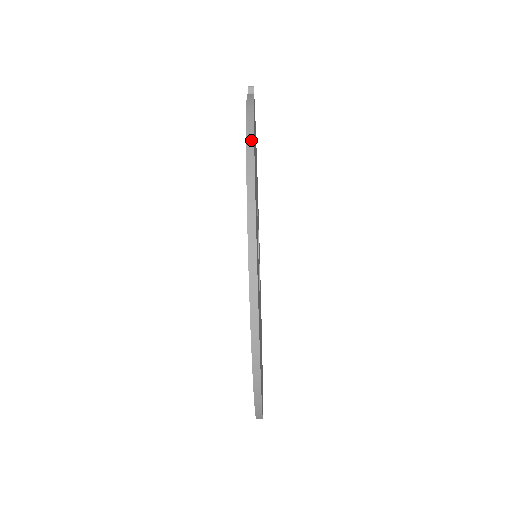
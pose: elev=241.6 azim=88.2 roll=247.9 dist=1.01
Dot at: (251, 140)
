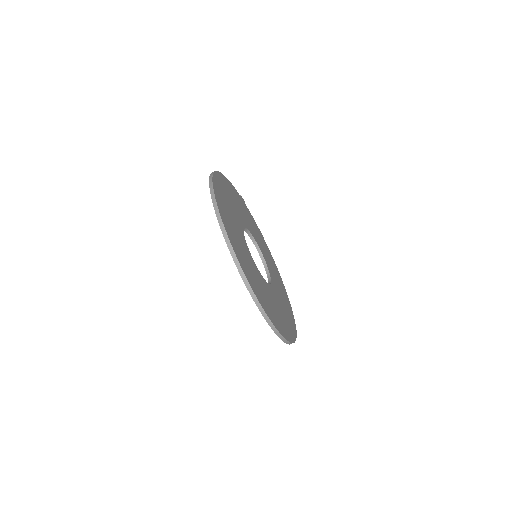
Dot at: occluded
